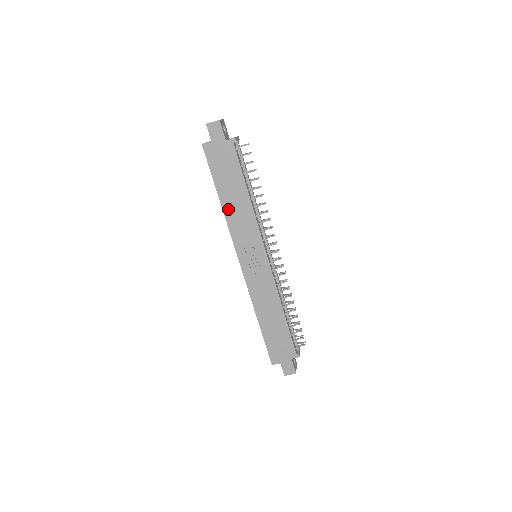
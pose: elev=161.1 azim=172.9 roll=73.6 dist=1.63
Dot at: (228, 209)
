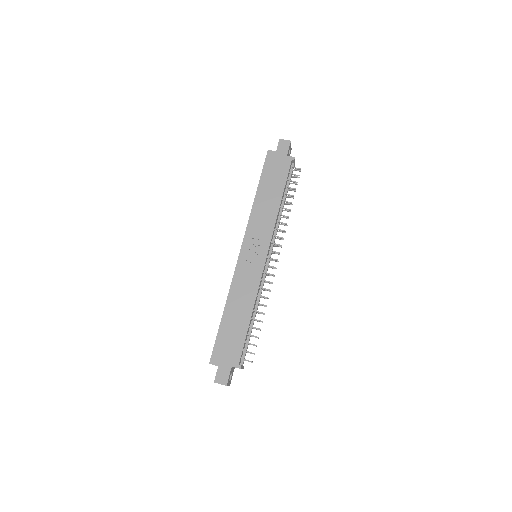
Dot at: (258, 203)
